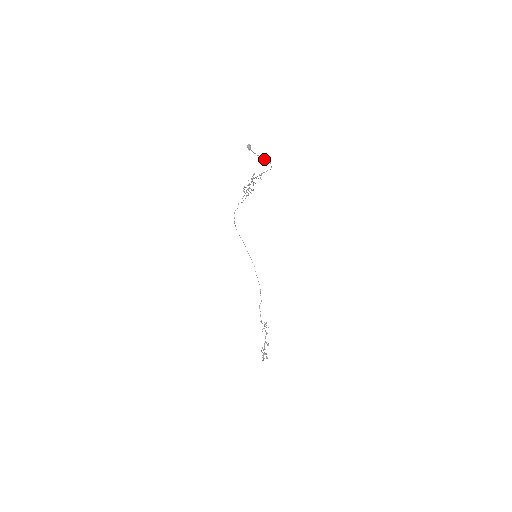
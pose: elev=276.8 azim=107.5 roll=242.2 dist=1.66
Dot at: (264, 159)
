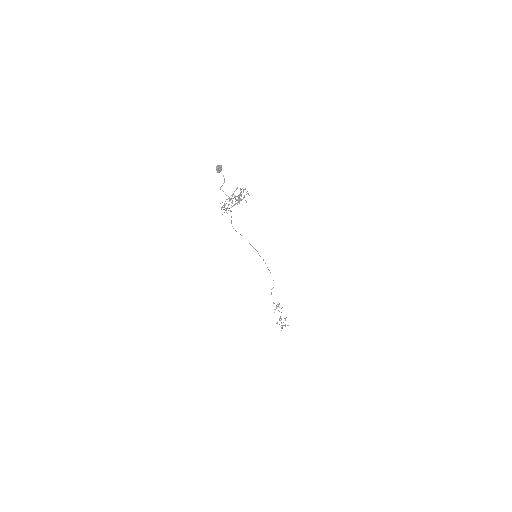
Dot at: (225, 194)
